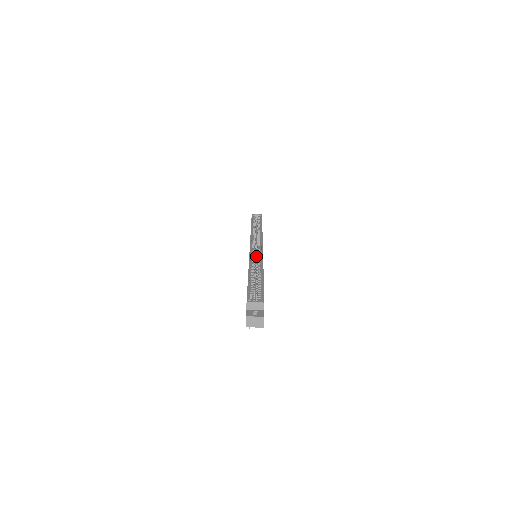
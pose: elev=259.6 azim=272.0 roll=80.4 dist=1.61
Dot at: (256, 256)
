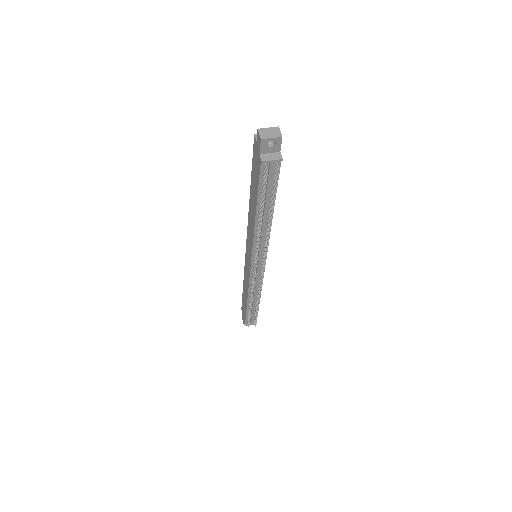
Dot at: occluded
